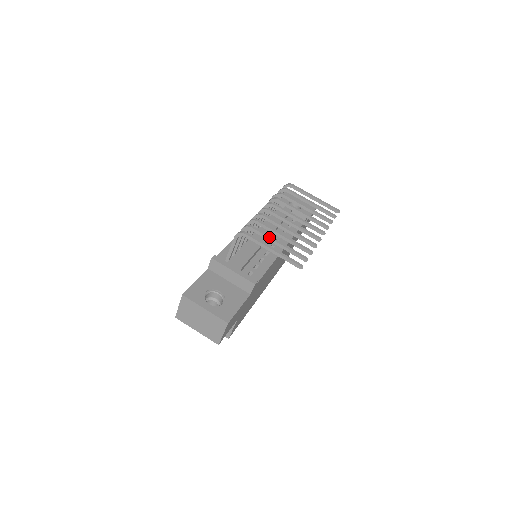
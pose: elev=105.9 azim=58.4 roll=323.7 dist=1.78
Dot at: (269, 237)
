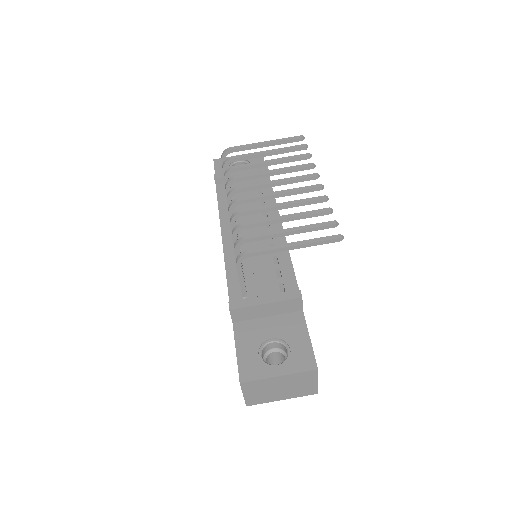
Dot at: (274, 233)
